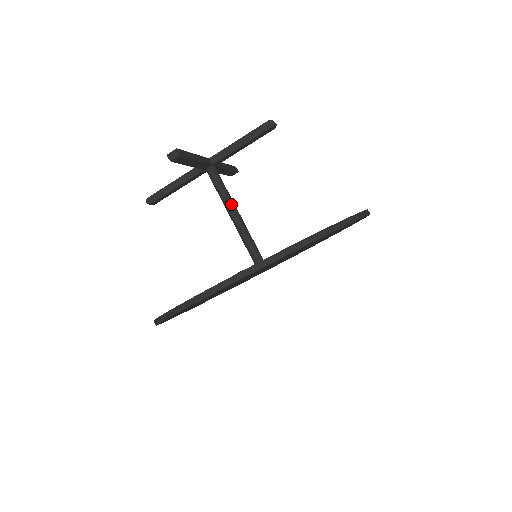
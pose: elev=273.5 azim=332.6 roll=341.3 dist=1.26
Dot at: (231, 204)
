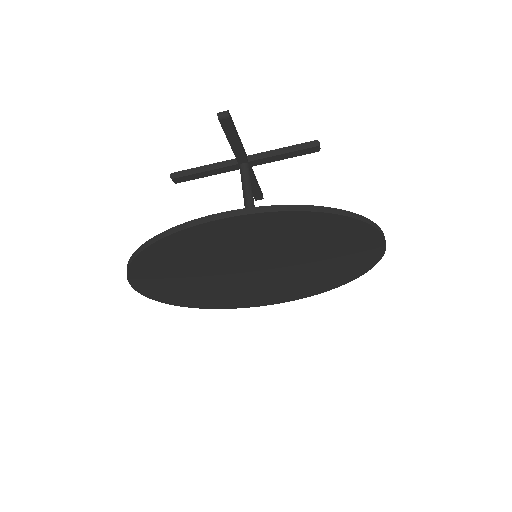
Dot at: (251, 200)
